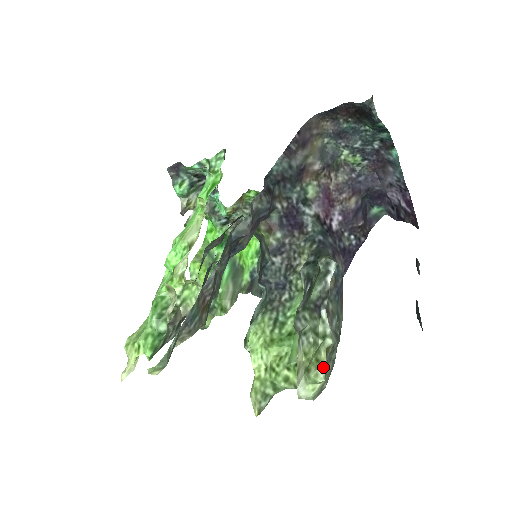
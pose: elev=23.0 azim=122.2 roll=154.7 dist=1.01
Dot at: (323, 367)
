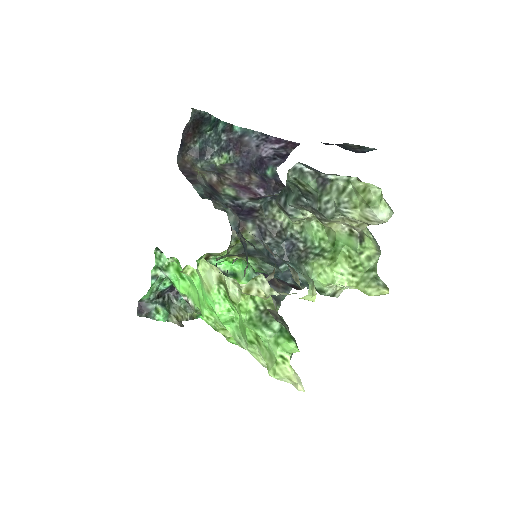
Dot at: (371, 186)
